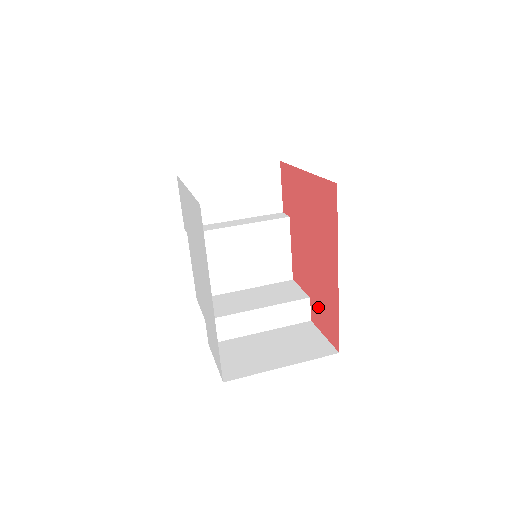
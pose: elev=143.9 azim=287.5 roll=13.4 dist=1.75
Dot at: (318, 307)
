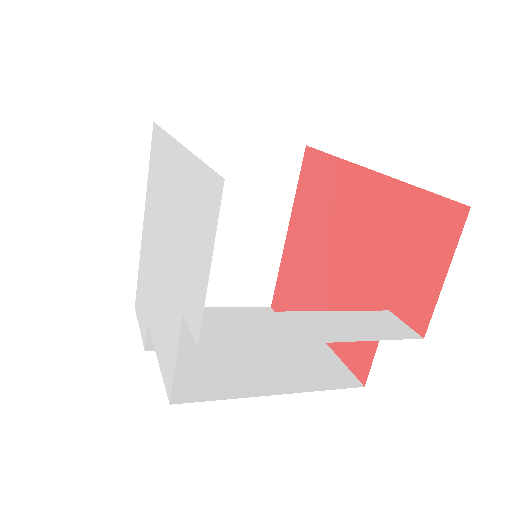
Dot at: (401, 277)
